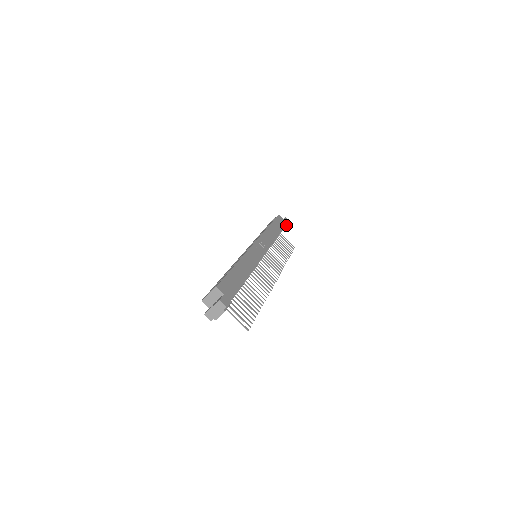
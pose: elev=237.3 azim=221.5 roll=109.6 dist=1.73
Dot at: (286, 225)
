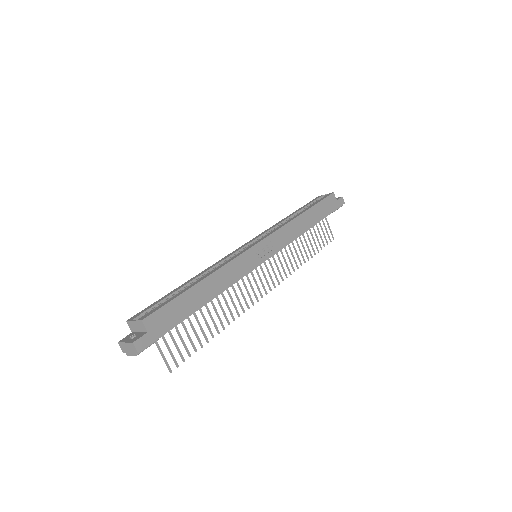
Dot at: occluded
